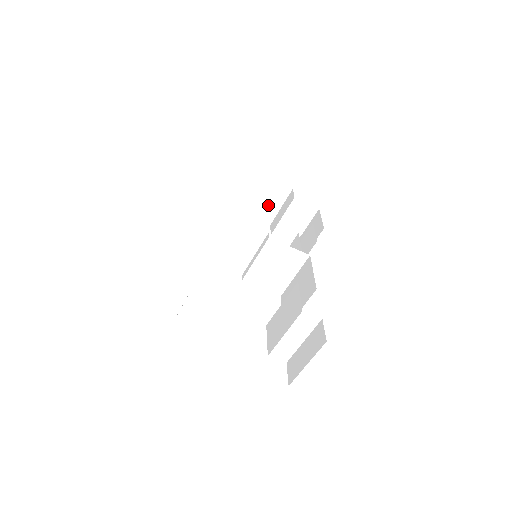
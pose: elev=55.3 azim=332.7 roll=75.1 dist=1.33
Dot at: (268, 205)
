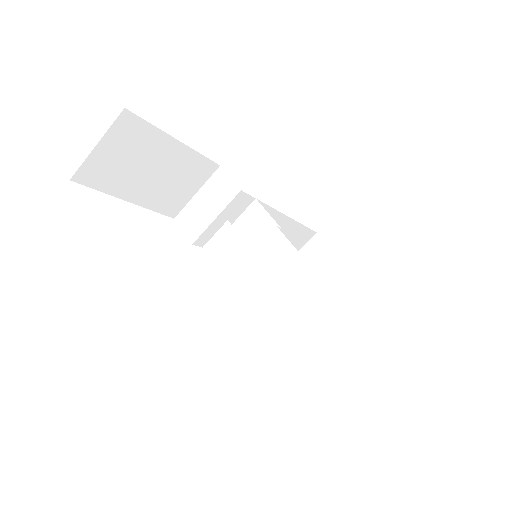
Dot at: (330, 296)
